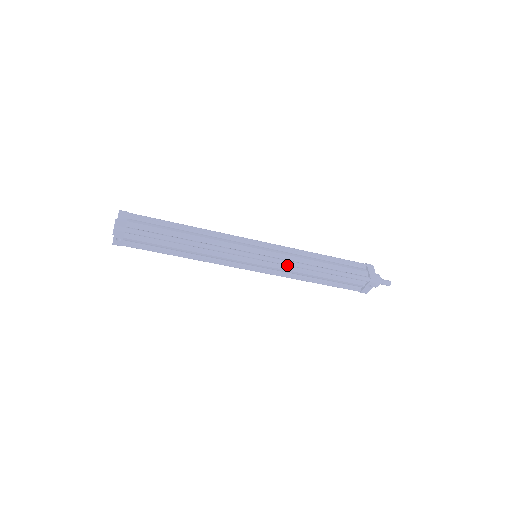
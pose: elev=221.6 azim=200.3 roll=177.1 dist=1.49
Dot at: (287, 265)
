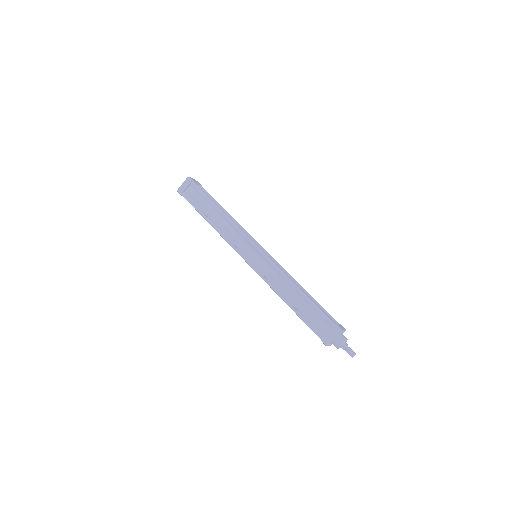
Dot at: (264, 279)
